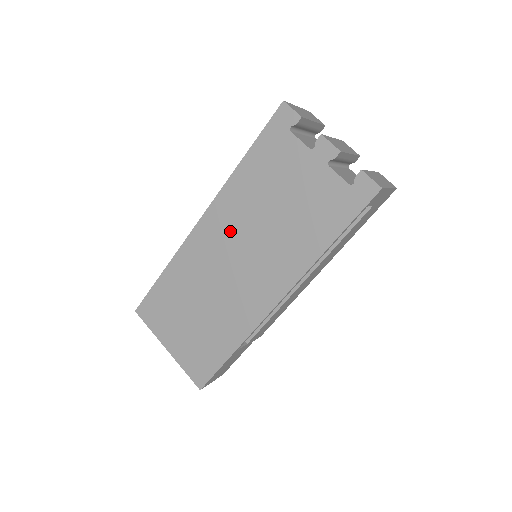
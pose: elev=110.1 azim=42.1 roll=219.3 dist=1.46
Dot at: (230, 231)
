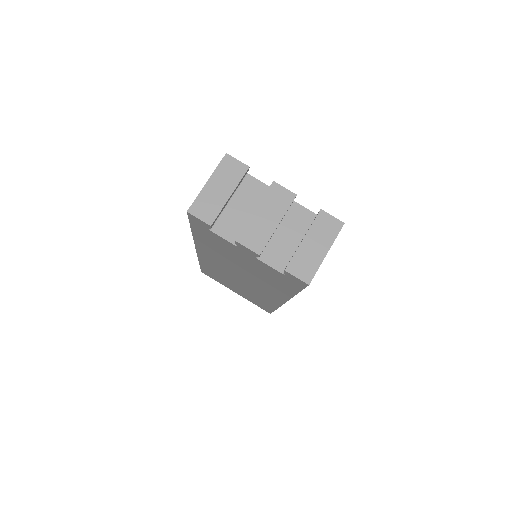
Dot at: (221, 263)
